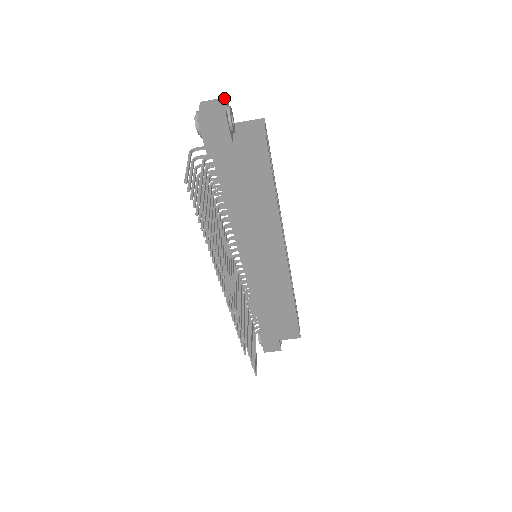
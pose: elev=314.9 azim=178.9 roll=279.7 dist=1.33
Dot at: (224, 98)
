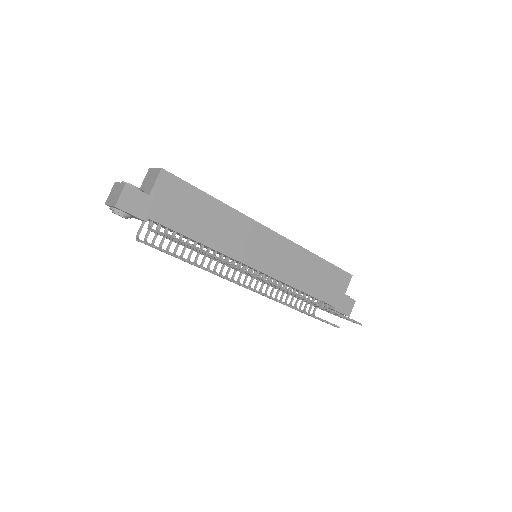
Dot at: (114, 184)
